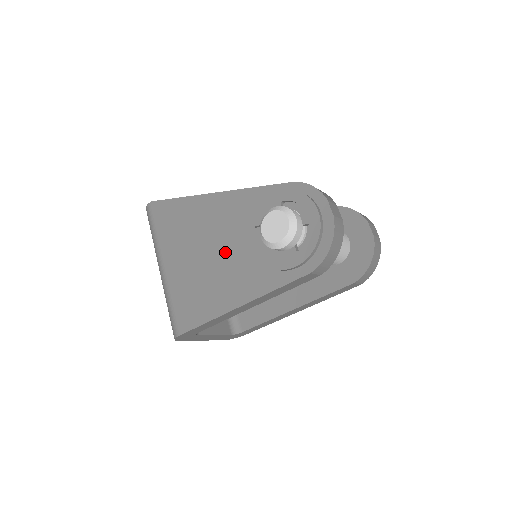
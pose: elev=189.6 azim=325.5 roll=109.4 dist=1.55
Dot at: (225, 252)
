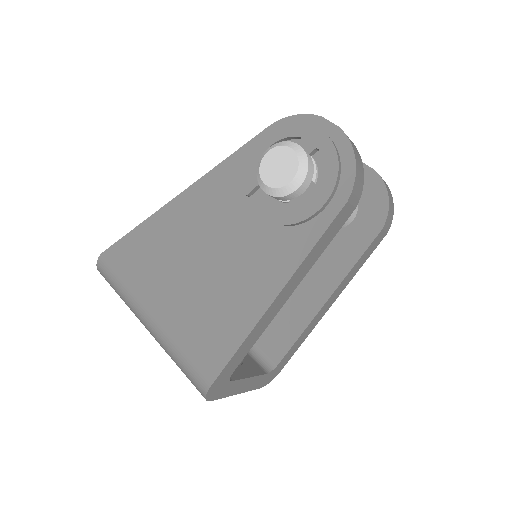
Dot at: (224, 248)
